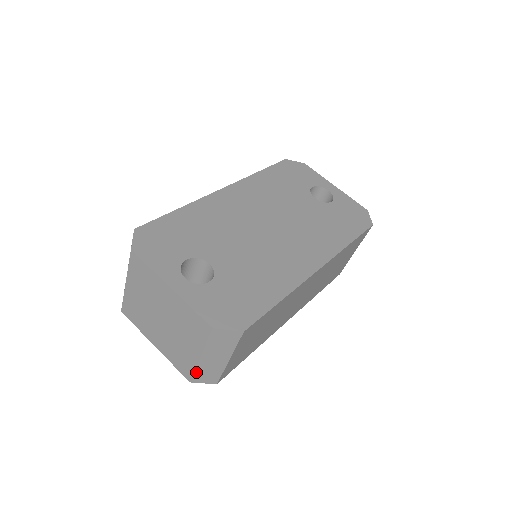
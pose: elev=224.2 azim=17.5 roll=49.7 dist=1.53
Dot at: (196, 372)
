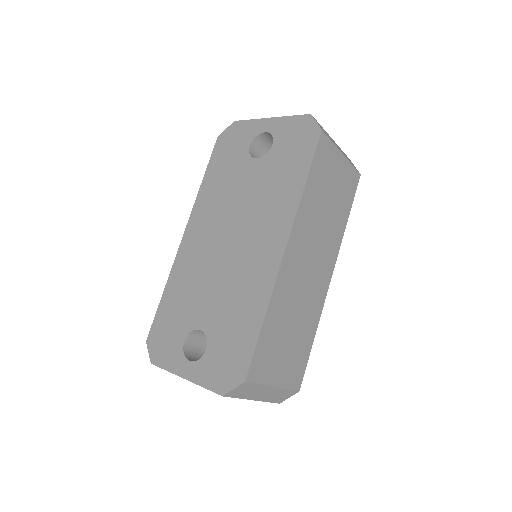
Dot at: (270, 401)
